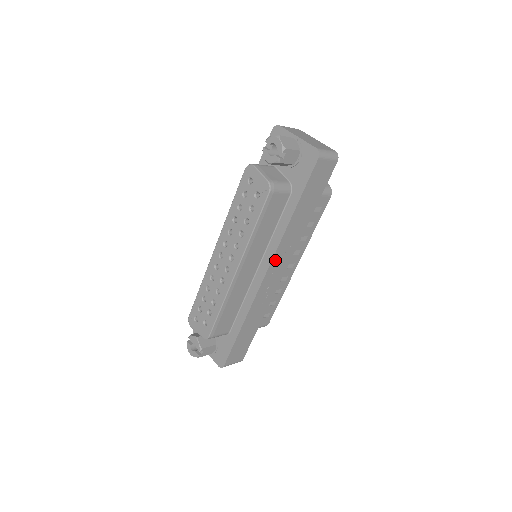
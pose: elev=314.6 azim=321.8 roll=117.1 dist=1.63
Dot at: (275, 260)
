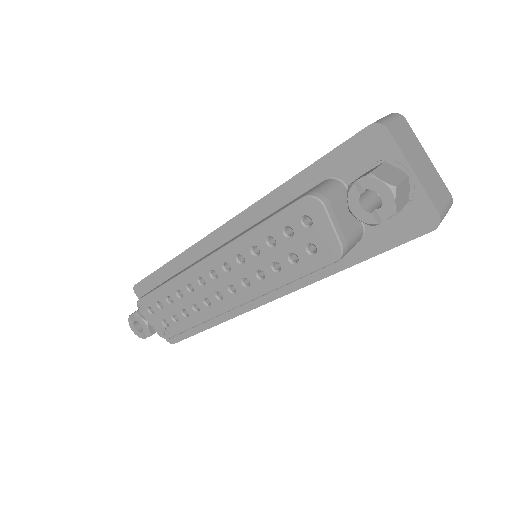
Dot at: occluded
